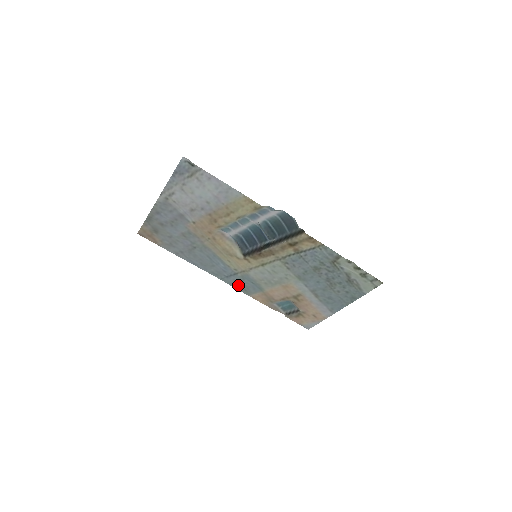
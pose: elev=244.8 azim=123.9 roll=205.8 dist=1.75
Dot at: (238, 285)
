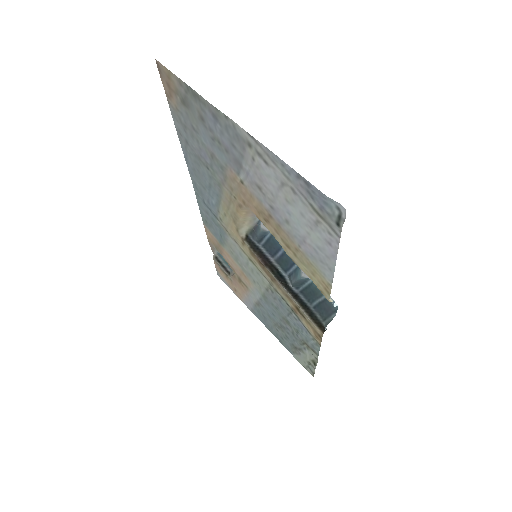
Dot at: (205, 214)
